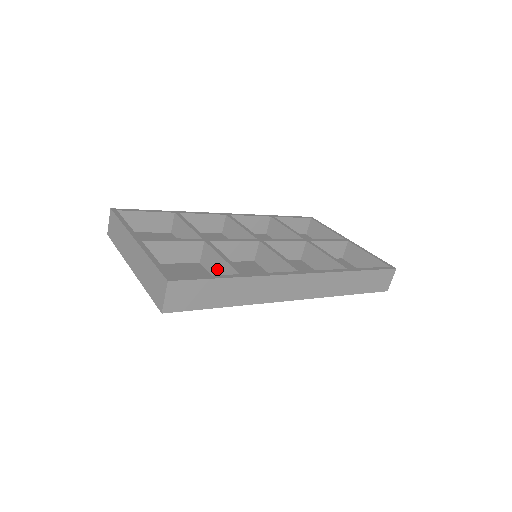
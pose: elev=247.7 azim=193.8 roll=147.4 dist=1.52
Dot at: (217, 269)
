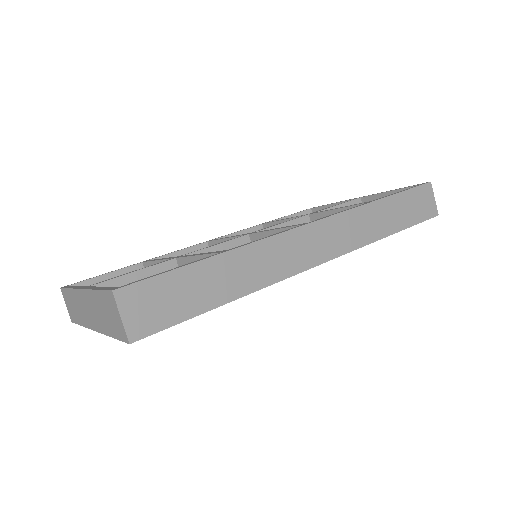
Dot at: occluded
